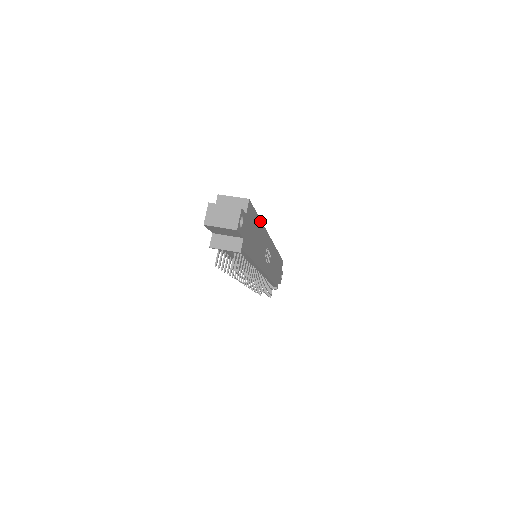
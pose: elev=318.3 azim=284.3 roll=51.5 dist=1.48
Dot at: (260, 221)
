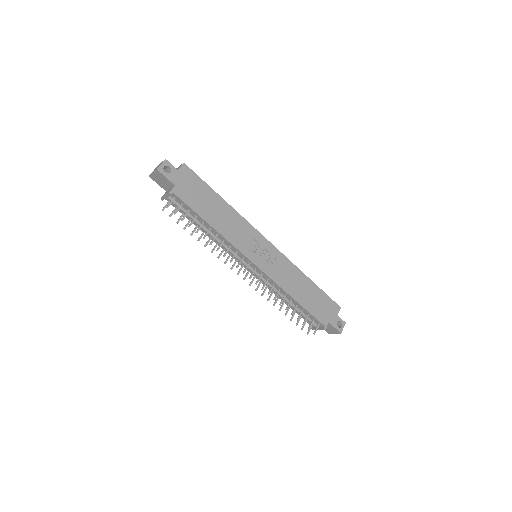
Dot at: (223, 200)
